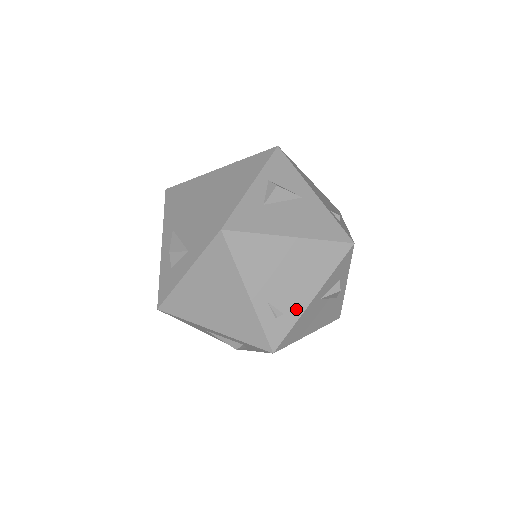
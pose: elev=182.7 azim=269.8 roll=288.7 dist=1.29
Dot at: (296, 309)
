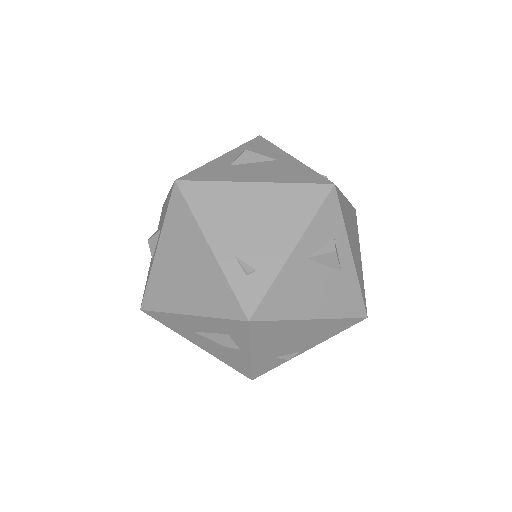
Dot at: (272, 264)
